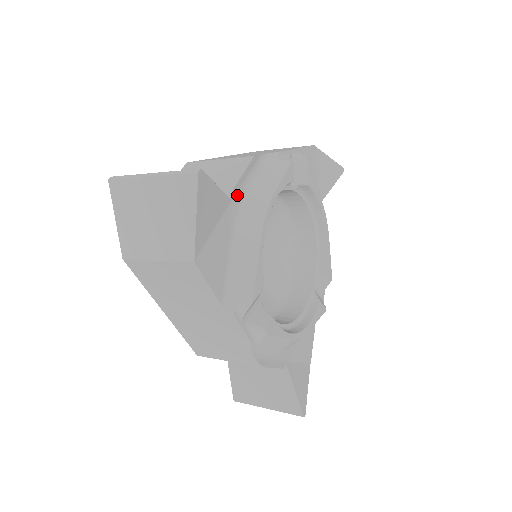
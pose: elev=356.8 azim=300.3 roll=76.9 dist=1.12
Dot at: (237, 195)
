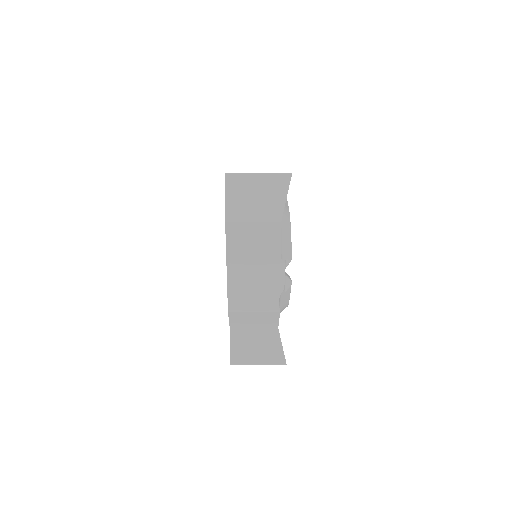
Dot at: occluded
